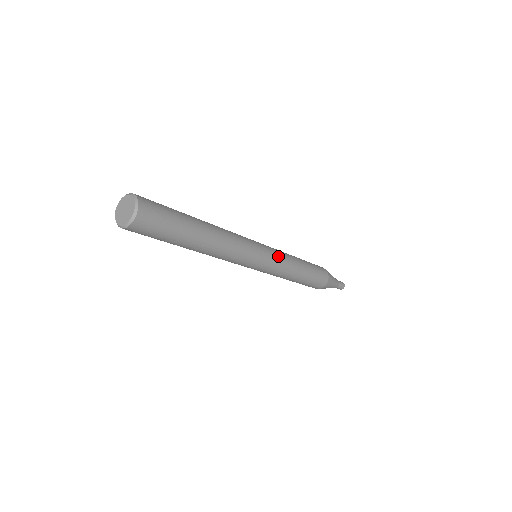
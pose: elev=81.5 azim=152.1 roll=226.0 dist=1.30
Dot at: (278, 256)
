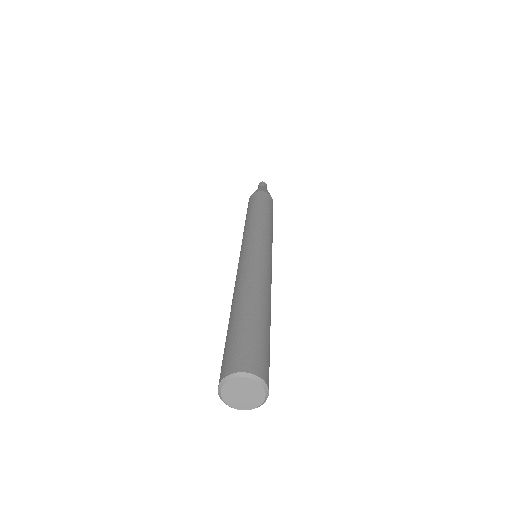
Dot at: occluded
